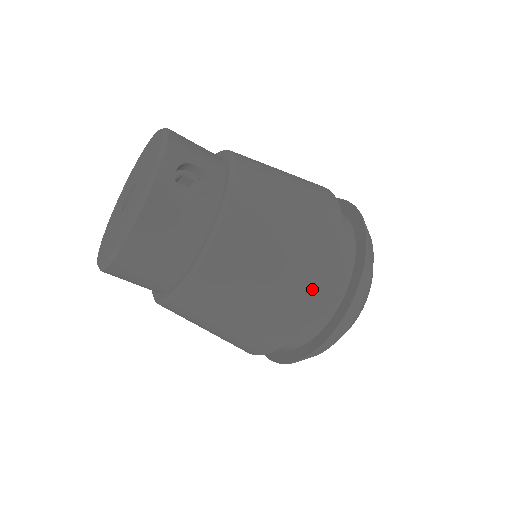
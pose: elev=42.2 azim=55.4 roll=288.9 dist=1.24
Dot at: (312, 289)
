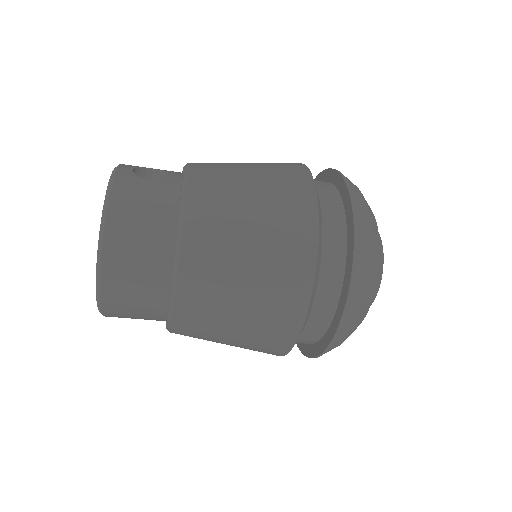
Dot at: (303, 202)
